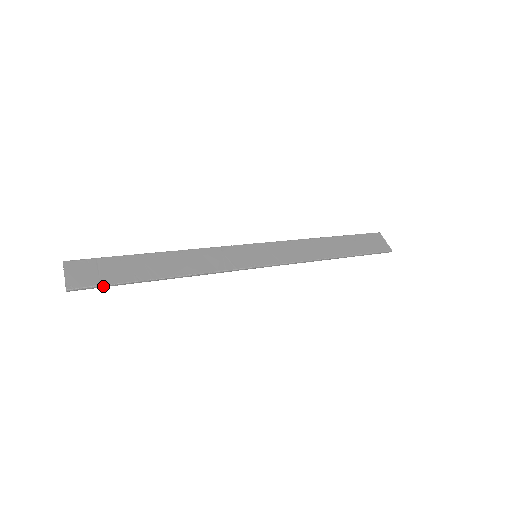
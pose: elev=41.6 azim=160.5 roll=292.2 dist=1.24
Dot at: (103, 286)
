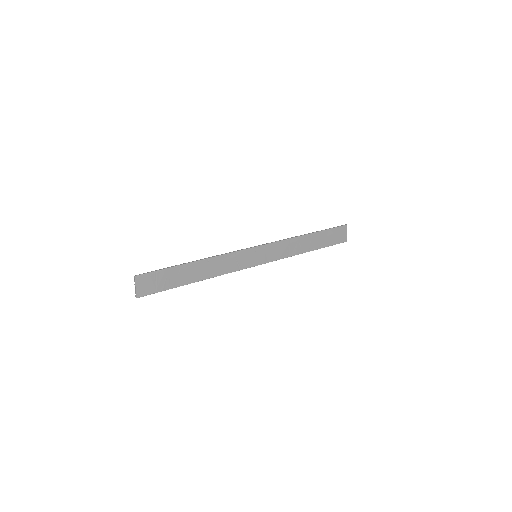
Dot at: occluded
